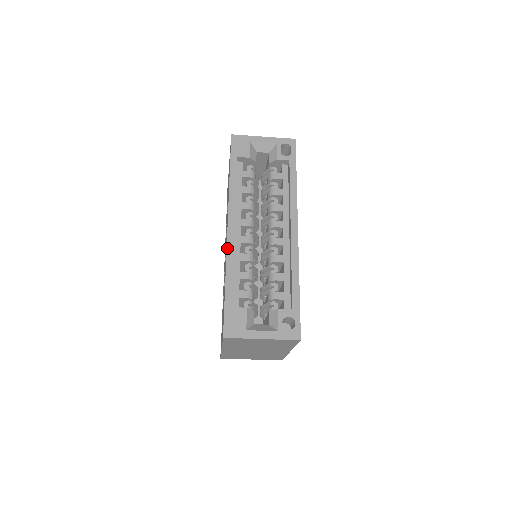
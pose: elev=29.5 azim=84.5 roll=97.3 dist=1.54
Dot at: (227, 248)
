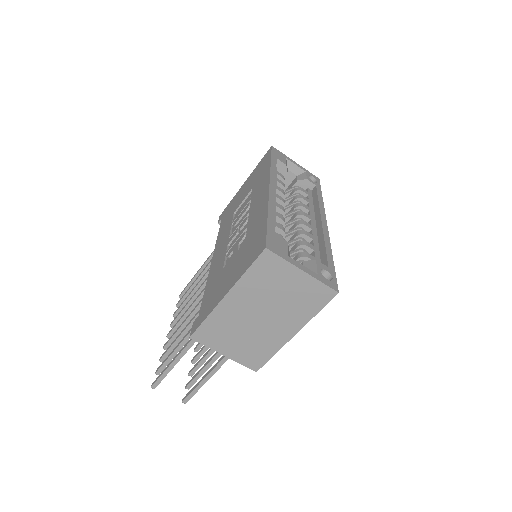
Dot at: (269, 196)
